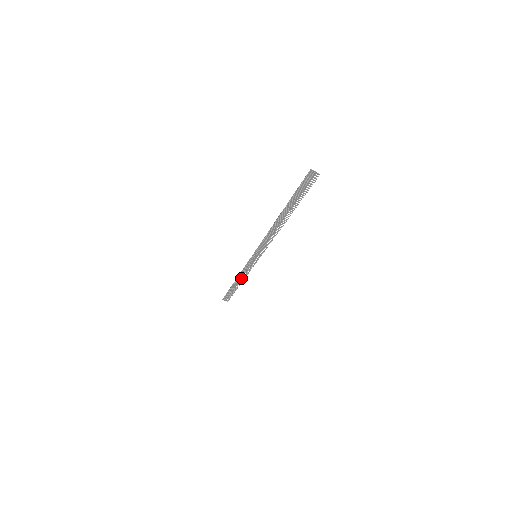
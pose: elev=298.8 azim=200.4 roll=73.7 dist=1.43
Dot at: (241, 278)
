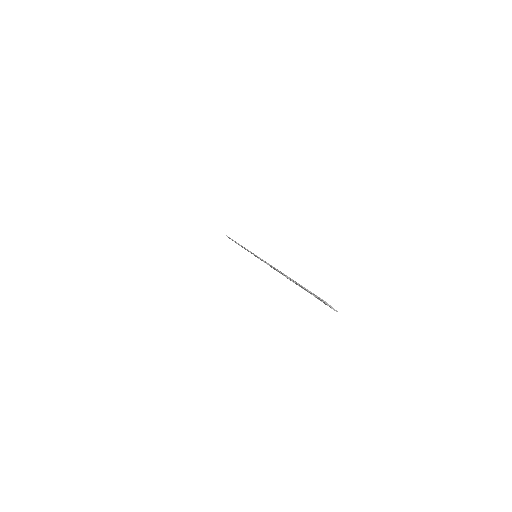
Dot at: occluded
